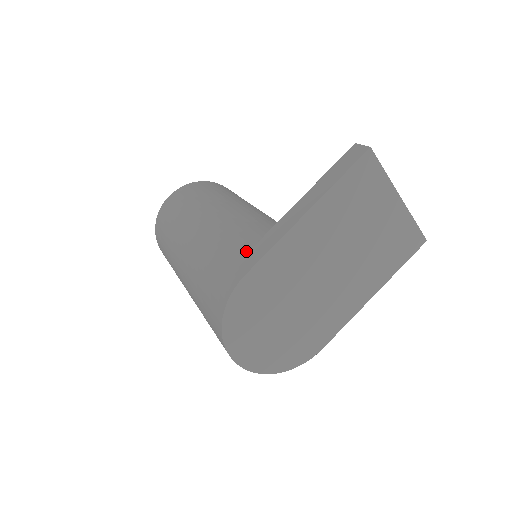
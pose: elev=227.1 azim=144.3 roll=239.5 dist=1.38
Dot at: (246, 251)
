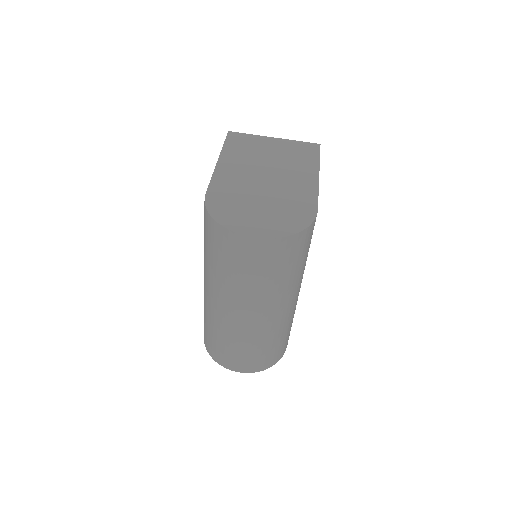
Dot at: occluded
